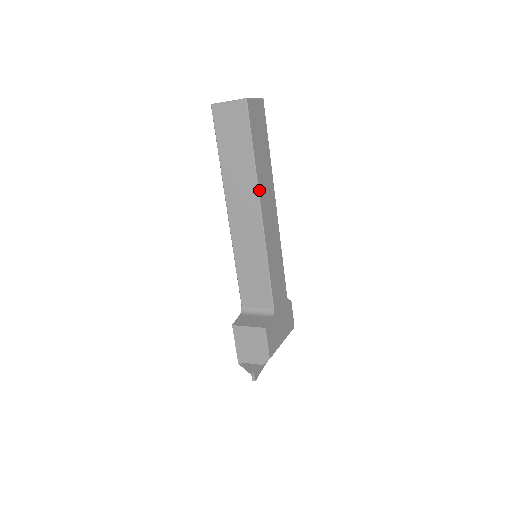
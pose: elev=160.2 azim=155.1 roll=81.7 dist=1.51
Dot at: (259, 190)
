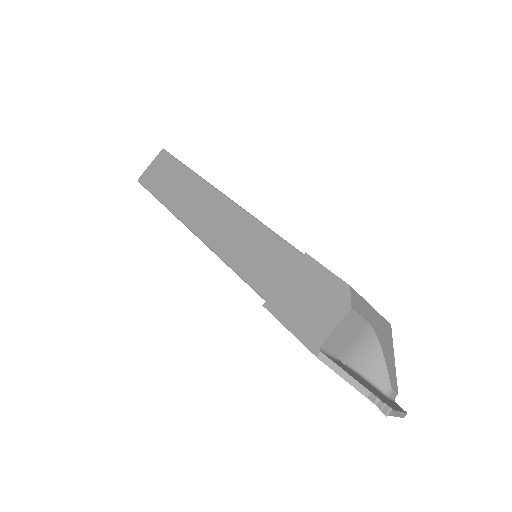
Dot at: (211, 185)
